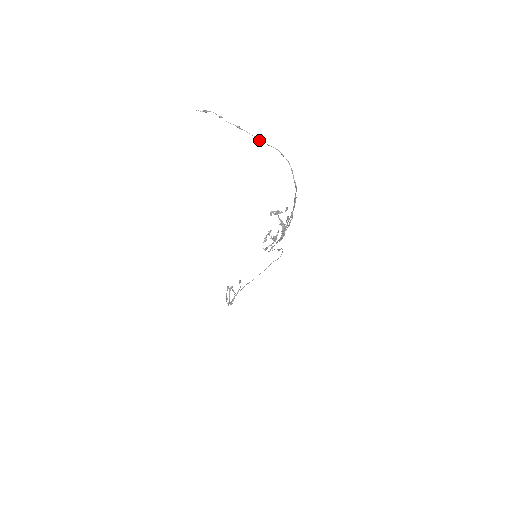
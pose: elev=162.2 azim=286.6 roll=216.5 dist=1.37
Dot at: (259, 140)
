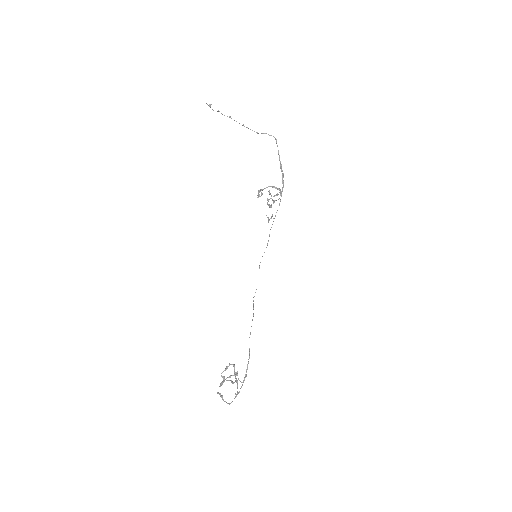
Dot at: (243, 124)
